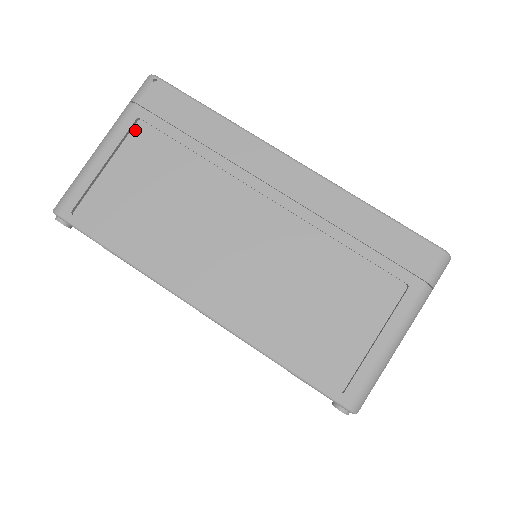
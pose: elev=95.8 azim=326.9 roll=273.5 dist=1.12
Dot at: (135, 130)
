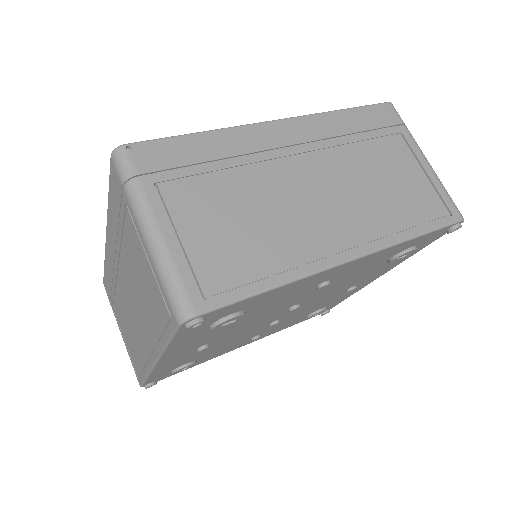
Dot at: (164, 194)
